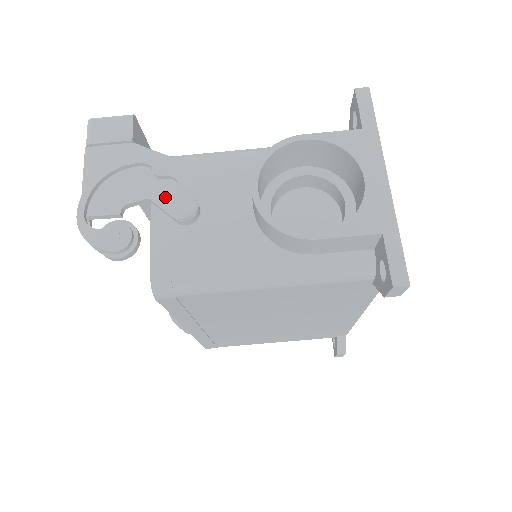
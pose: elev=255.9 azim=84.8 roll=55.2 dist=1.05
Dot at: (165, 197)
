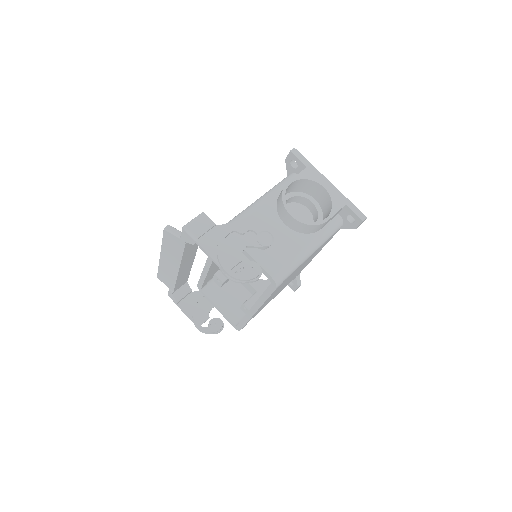
Dot at: (253, 241)
